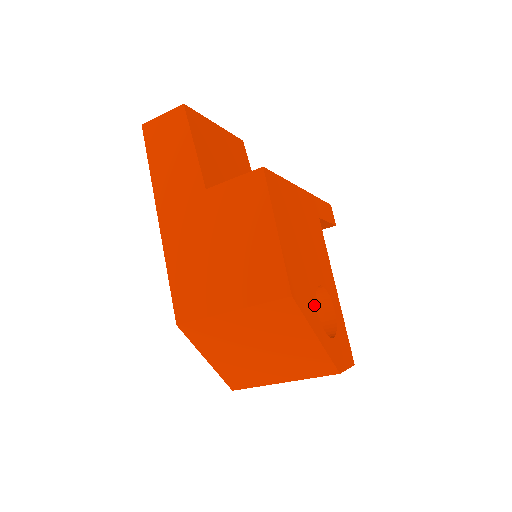
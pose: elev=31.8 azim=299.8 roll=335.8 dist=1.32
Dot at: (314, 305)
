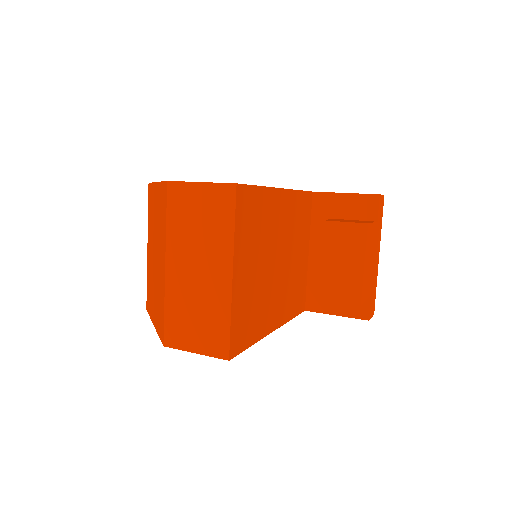
Dot at: occluded
